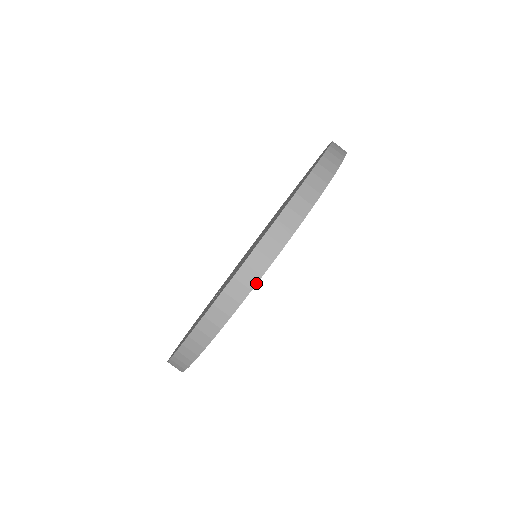
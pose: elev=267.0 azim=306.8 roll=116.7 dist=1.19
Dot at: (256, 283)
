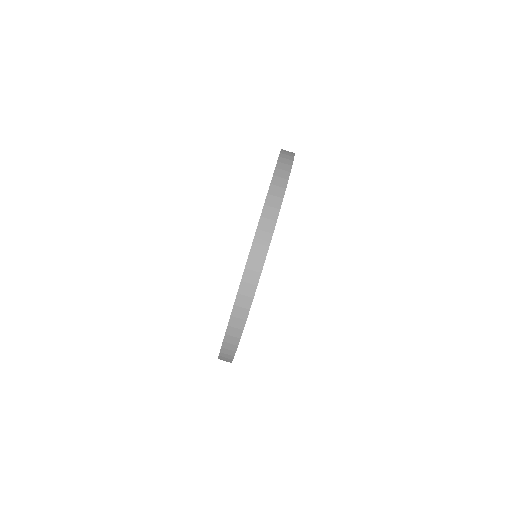
Dot at: (278, 215)
